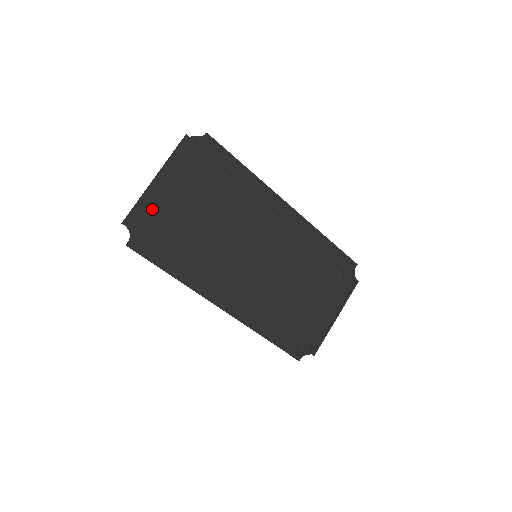
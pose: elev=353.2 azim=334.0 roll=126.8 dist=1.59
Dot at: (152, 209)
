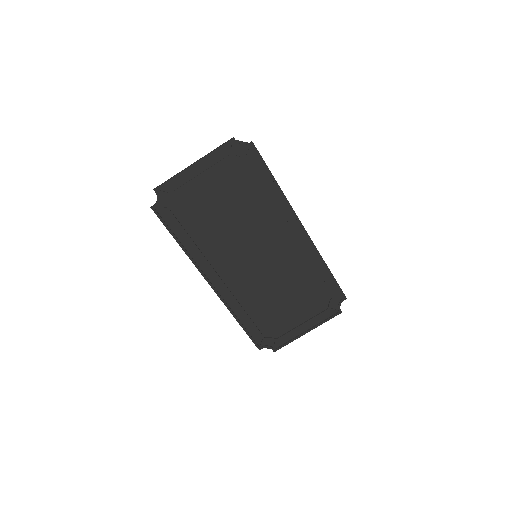
Dot at: (182, 187)
